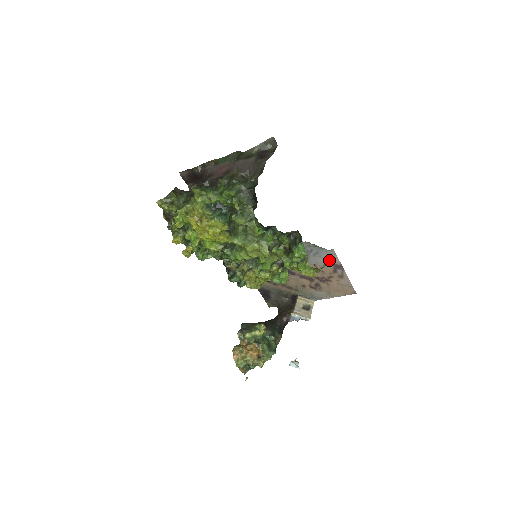
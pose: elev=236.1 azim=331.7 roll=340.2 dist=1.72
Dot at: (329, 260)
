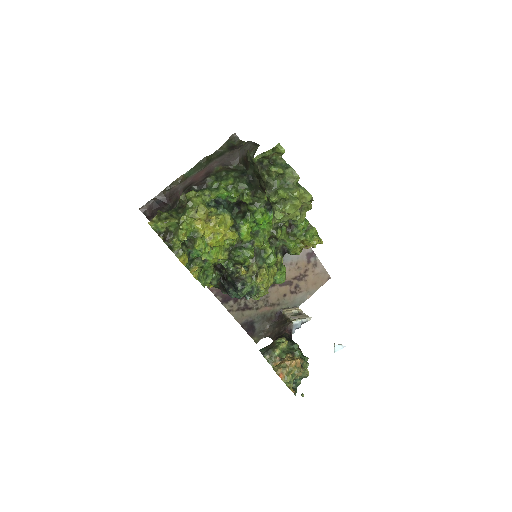
Dot at: (302, 251)
